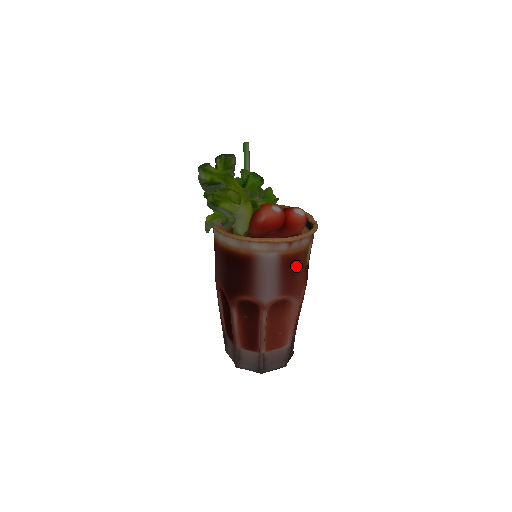
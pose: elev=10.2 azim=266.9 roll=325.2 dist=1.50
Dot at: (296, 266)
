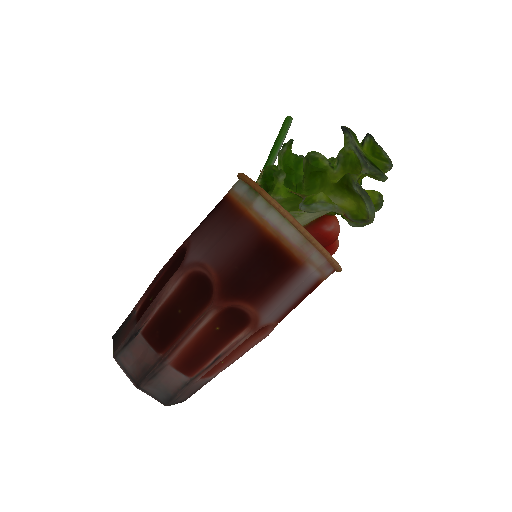
Dot at: occluded
